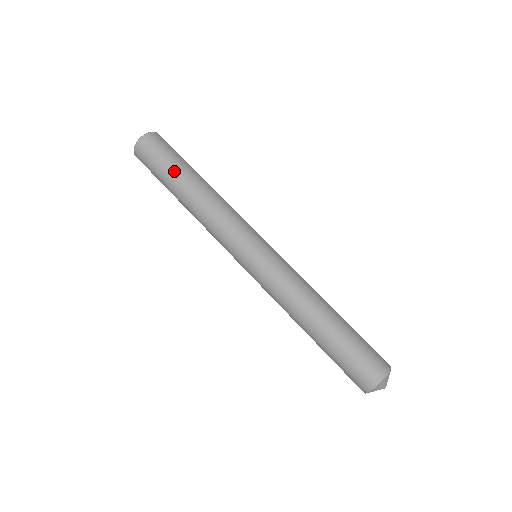
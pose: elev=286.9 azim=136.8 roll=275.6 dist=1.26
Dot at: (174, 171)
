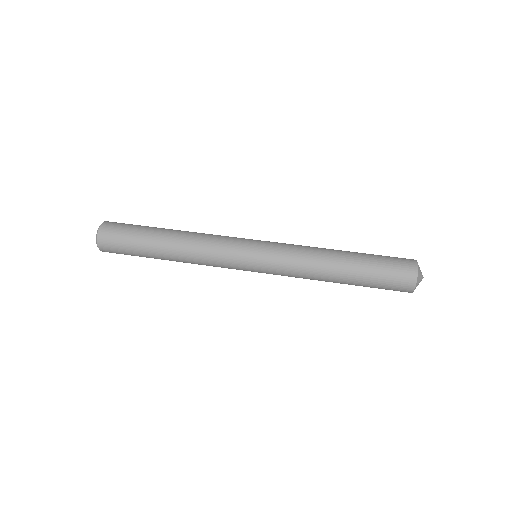
Dot at: (145, 238)
